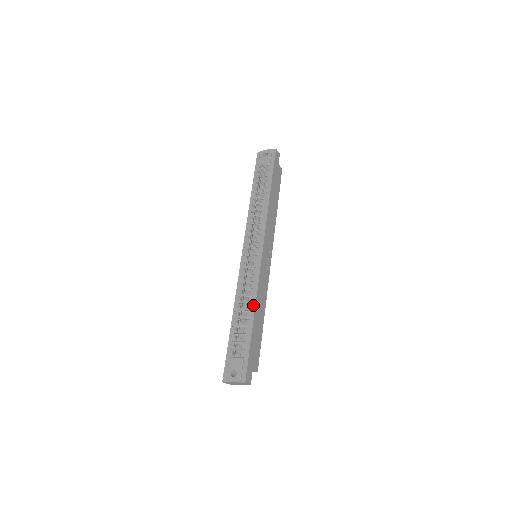
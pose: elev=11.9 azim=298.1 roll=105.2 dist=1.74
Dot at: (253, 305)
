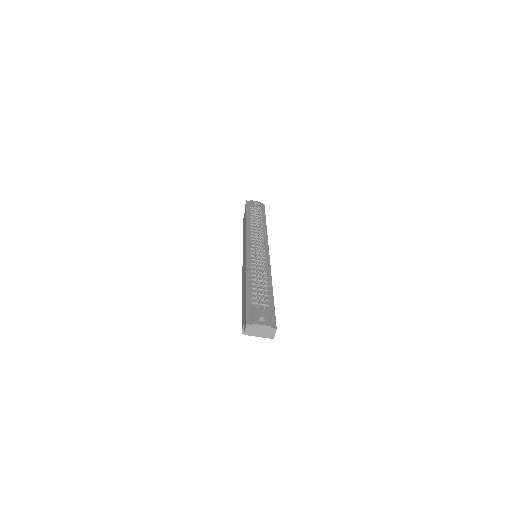
Dot at: (269, 279)
